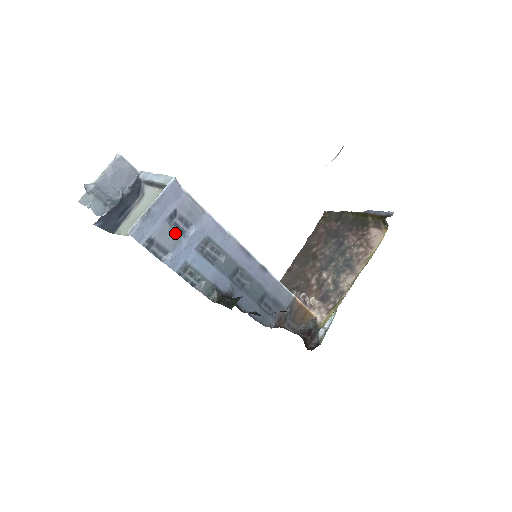
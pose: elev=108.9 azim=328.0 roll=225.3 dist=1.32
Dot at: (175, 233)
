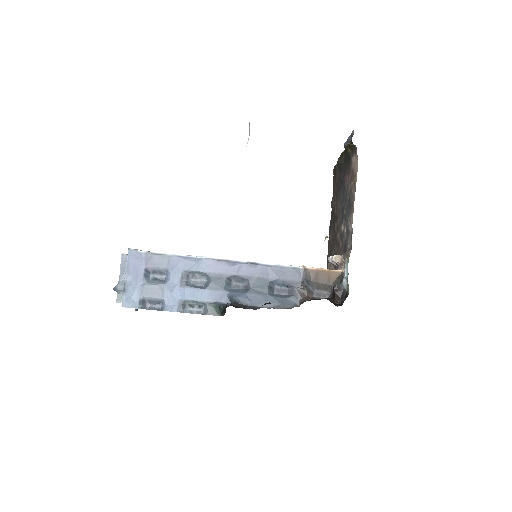
Dot at: (156, 285)
